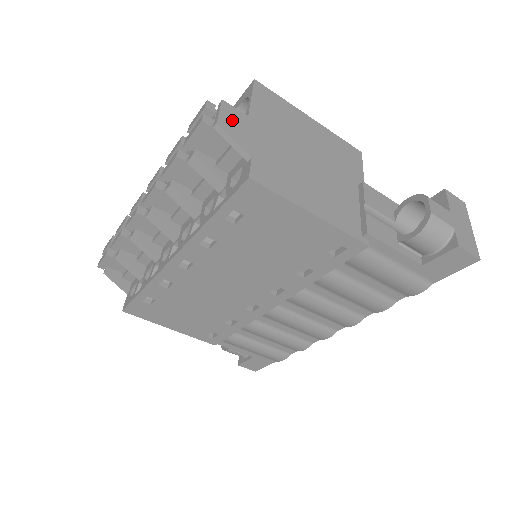
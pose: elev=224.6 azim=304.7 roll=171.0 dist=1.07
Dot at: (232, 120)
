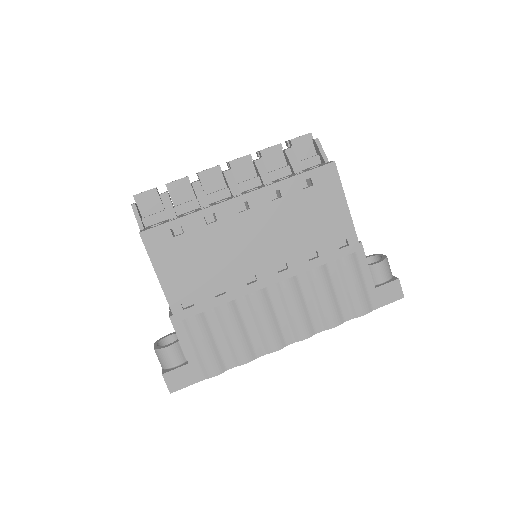
Dot at: occluded
